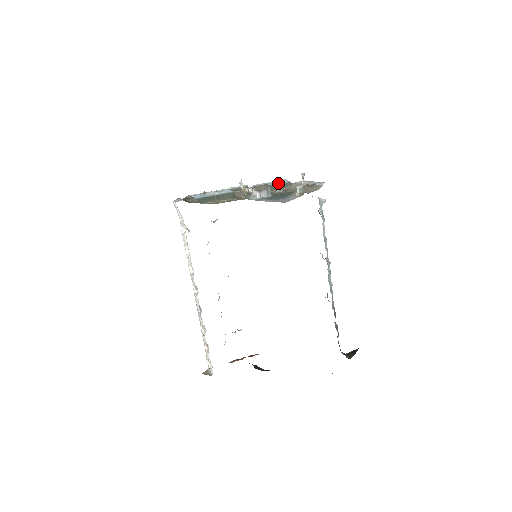
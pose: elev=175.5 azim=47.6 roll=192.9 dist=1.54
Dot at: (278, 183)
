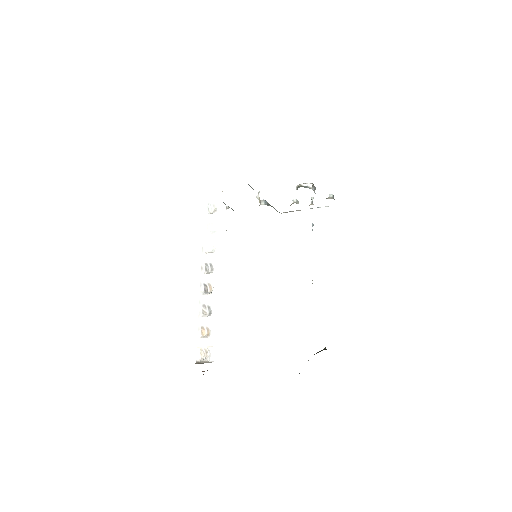
Dot at: (295, 199)
